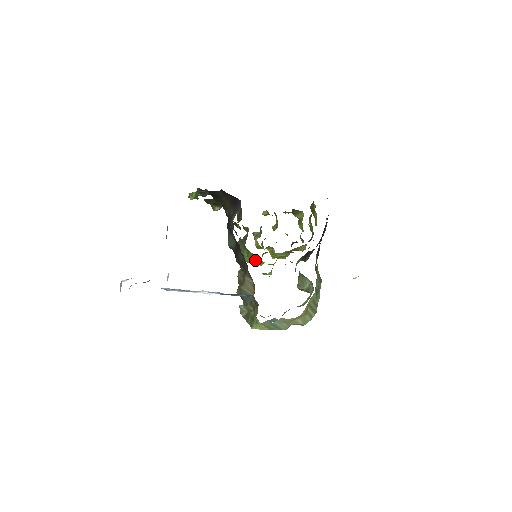
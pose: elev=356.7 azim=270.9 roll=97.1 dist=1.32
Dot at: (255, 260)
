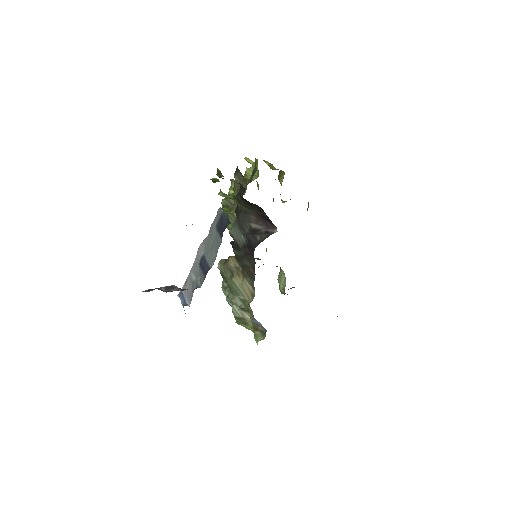
Dot at: occluded
